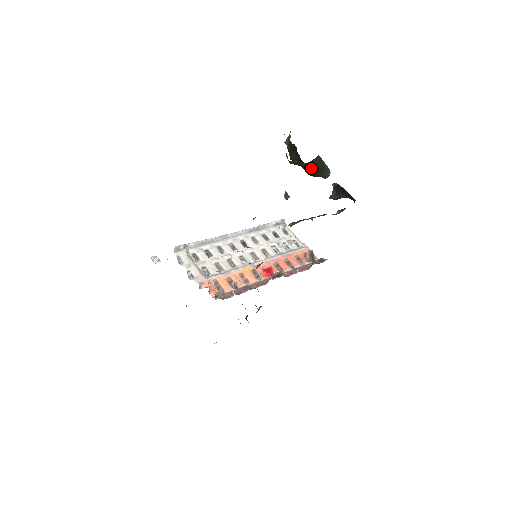
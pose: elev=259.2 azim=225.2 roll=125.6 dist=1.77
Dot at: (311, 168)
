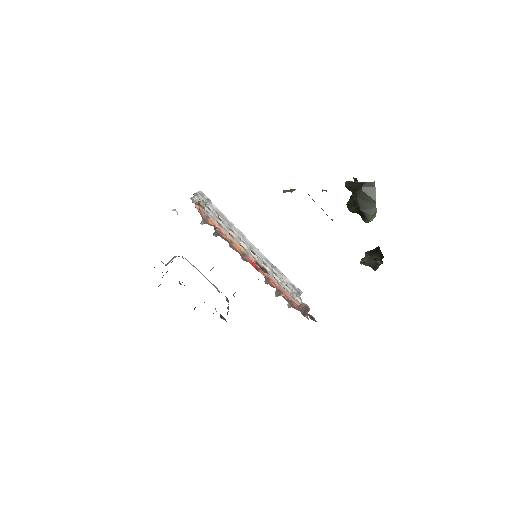
Dot at: (361, 189)
